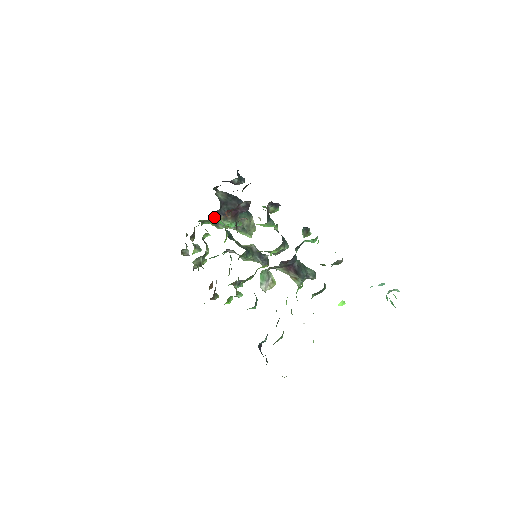
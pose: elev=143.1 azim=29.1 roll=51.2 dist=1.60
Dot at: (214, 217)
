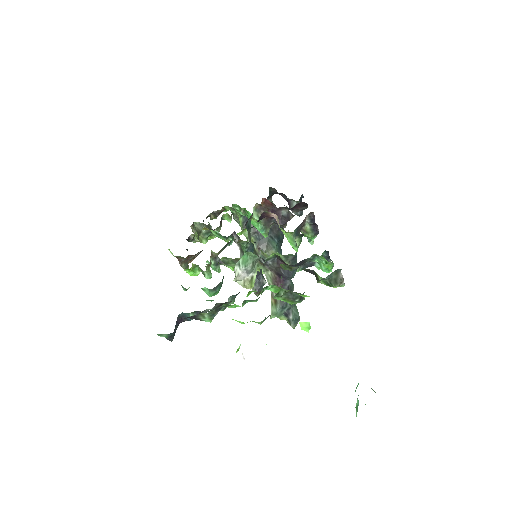
Dot at: occluded
